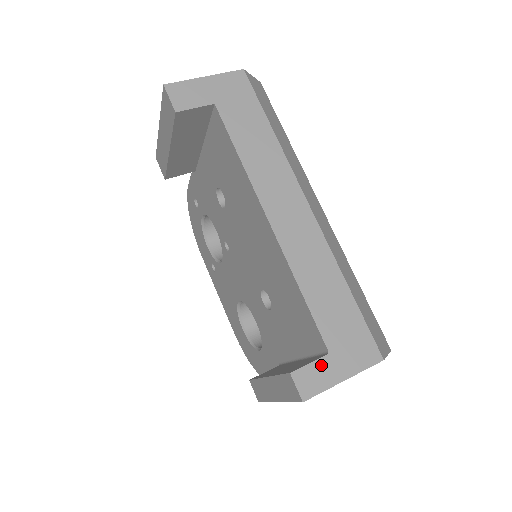
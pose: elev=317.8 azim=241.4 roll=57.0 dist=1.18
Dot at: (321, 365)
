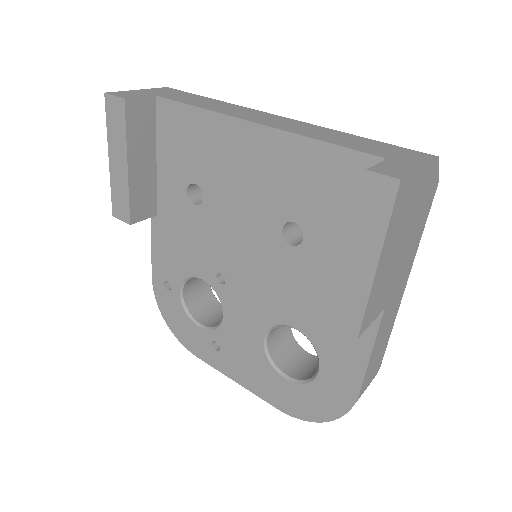
Dot at: (389, 164)
